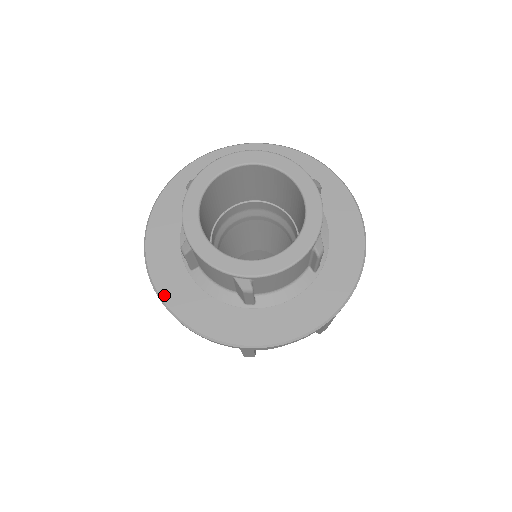
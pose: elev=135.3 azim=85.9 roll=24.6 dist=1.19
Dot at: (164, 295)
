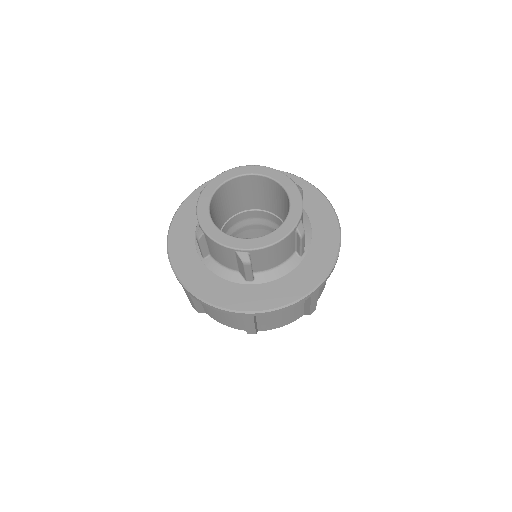
Dot at: (182, 277)
